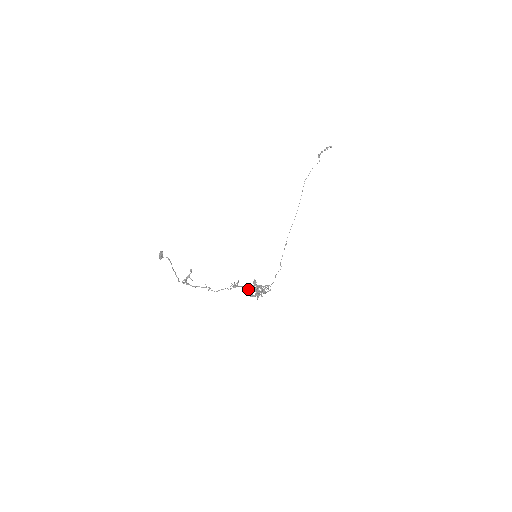
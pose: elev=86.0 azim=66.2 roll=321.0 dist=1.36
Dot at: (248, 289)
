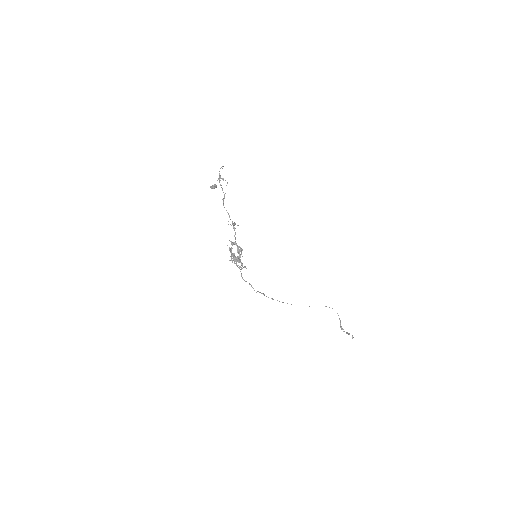
Dot at: (235, 241)
